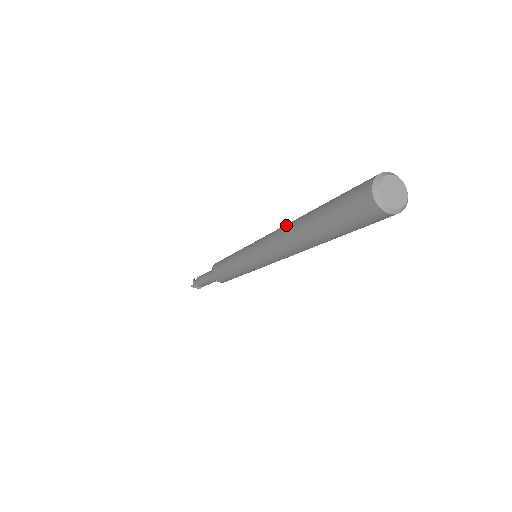
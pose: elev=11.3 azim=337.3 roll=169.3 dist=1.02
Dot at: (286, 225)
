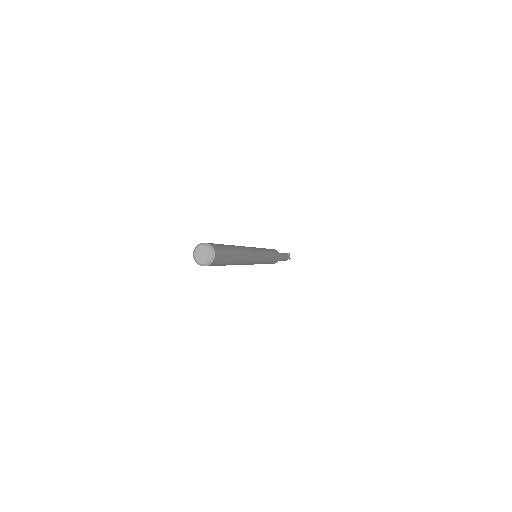
Dot at: occluded
